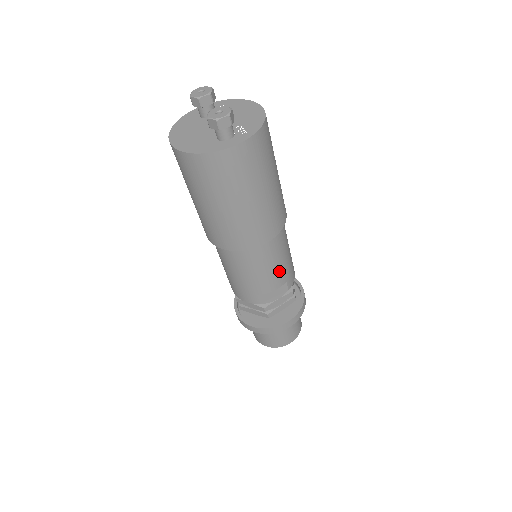
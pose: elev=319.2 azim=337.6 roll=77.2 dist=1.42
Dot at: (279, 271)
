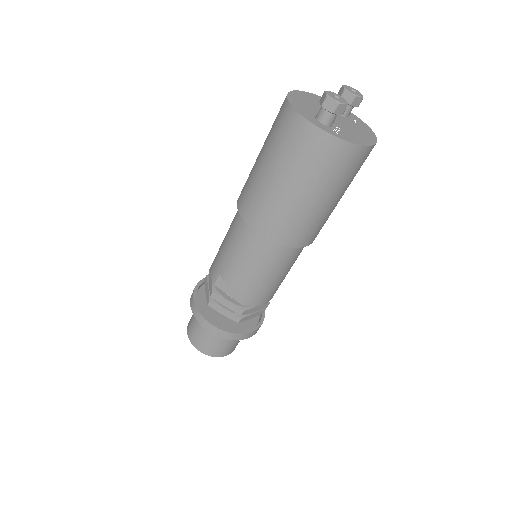
Dot at: (250, 277)
